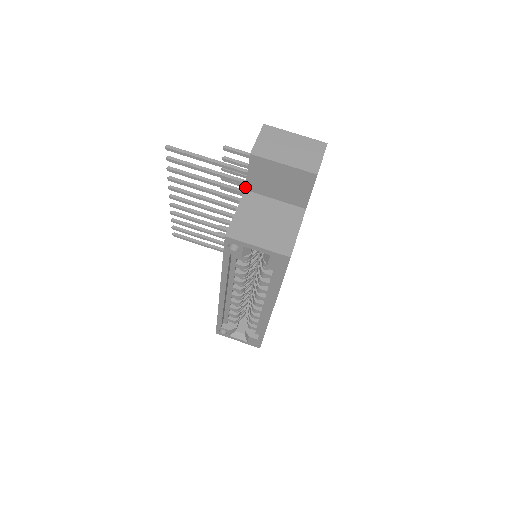
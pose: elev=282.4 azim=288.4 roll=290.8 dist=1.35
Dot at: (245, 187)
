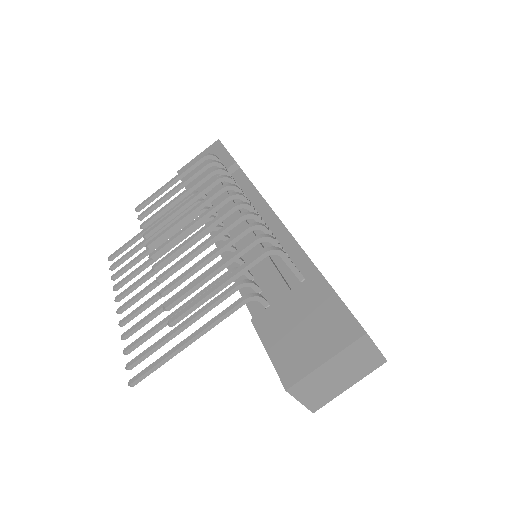
Dot at: occluded
